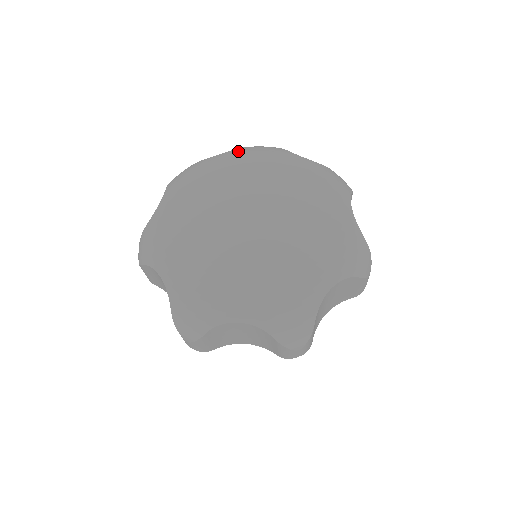
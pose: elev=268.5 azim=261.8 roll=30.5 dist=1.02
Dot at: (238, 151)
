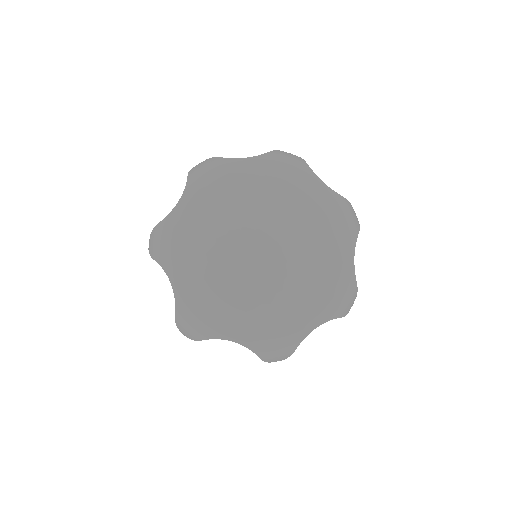
Dot at: (265, 160)
